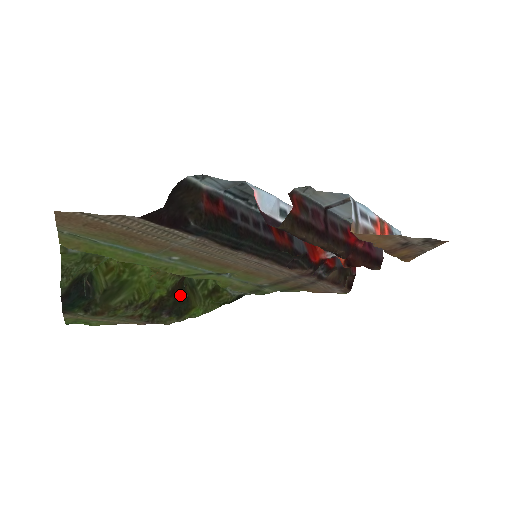
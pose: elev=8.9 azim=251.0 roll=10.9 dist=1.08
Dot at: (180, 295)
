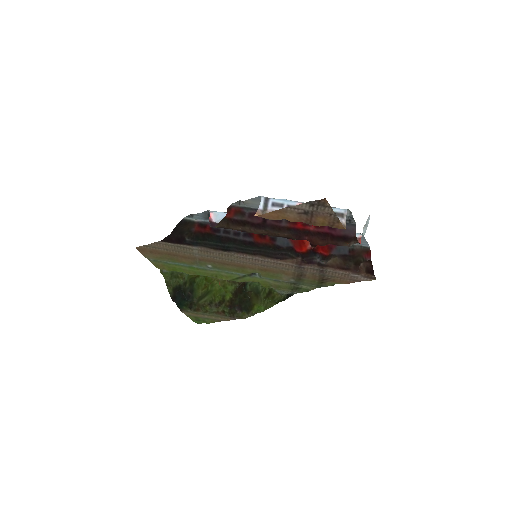
Dot at: (241, 296)
